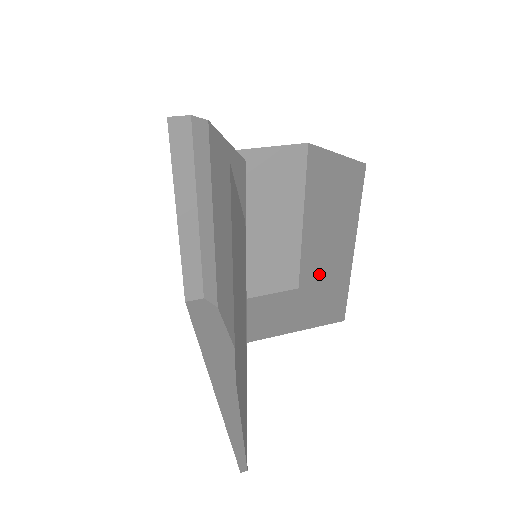
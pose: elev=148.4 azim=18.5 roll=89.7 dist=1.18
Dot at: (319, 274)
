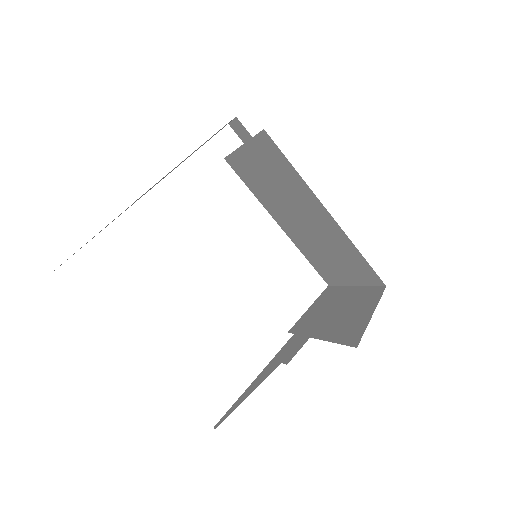
Dot at: occluded
